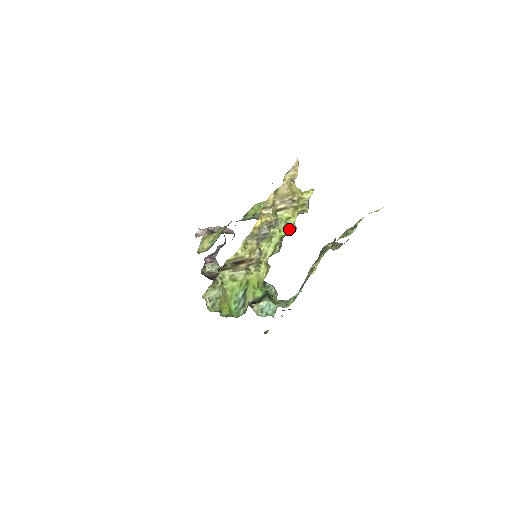
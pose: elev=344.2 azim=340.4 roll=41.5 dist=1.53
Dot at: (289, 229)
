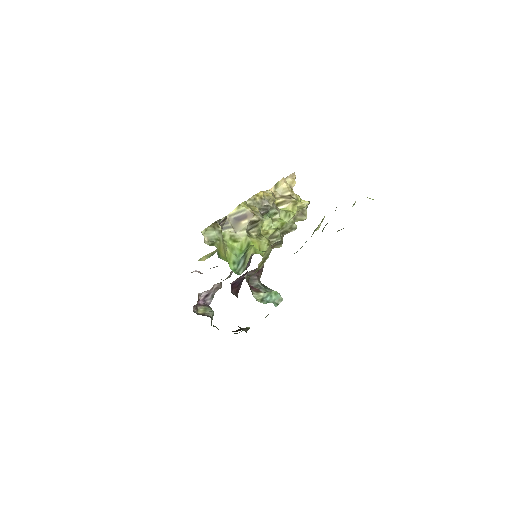
Dot at: (290, 220)
